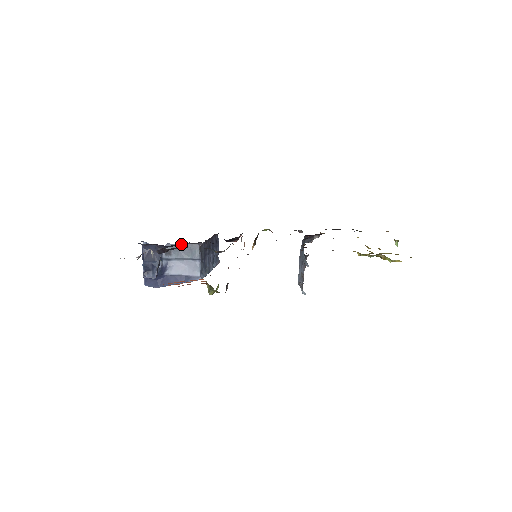
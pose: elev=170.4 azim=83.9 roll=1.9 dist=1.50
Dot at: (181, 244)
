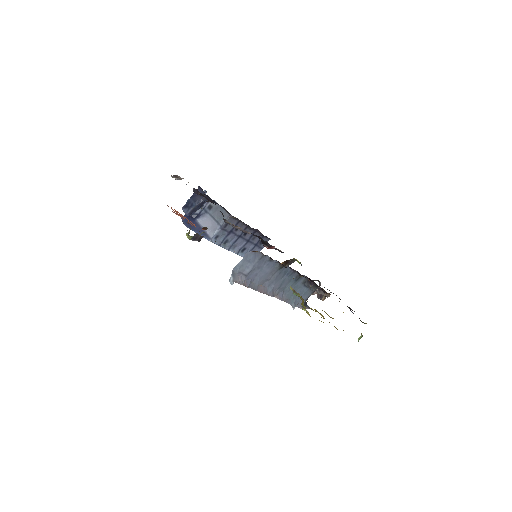
Dot at: (221, 207)
